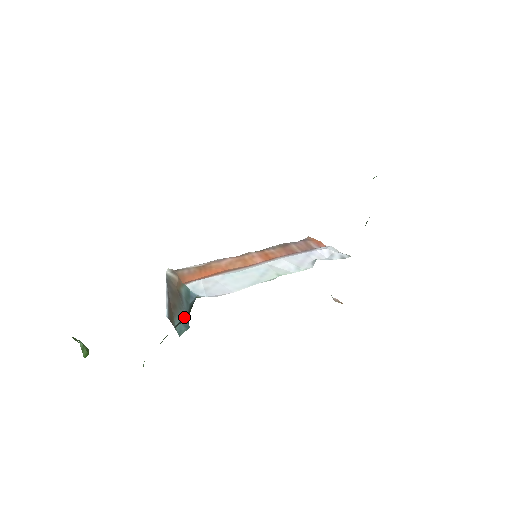
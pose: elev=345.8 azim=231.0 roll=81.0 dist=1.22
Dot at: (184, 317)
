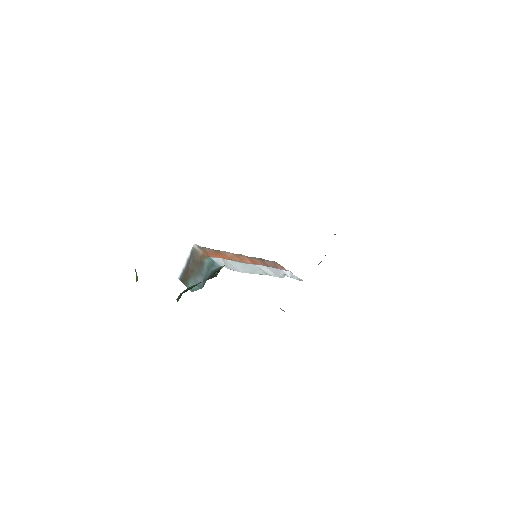
Dot at: (212, 276)
